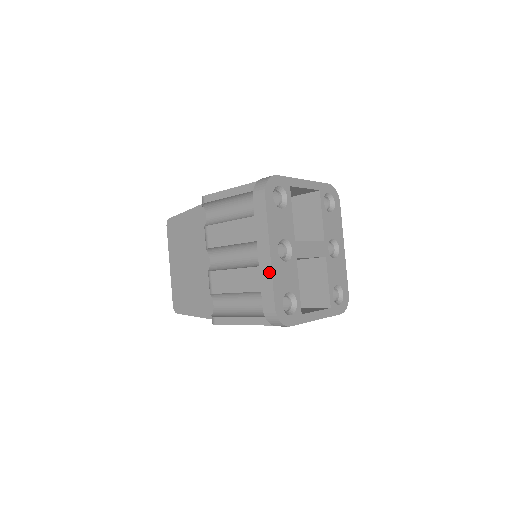
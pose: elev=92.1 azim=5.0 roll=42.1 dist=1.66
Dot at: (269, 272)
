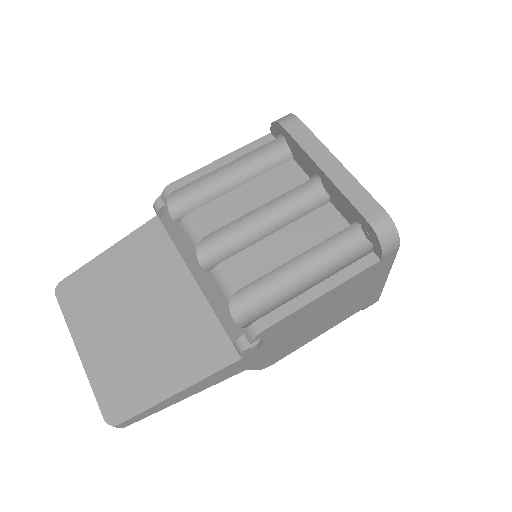
Dot at: (352, 180)
